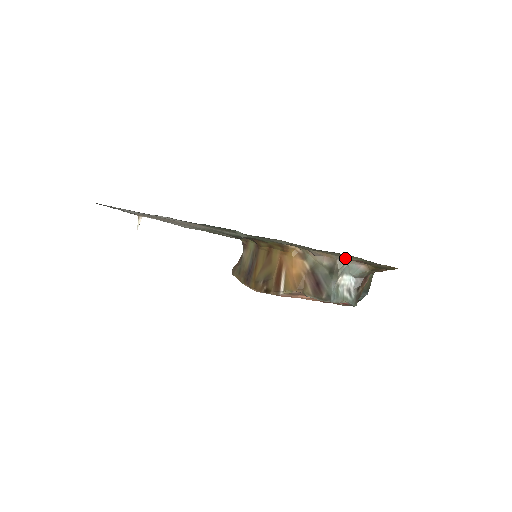
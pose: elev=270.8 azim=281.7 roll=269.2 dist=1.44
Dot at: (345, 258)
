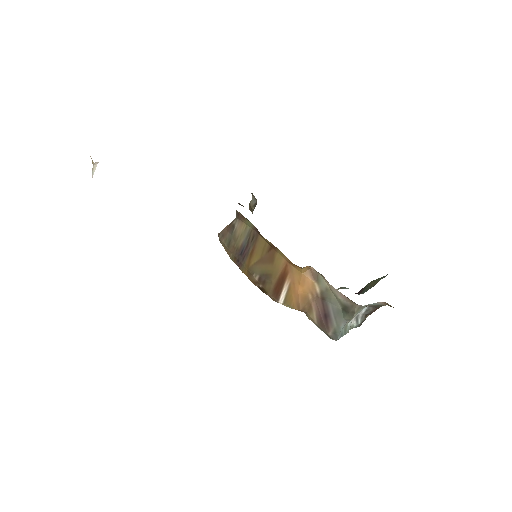
Dot at: occluded
